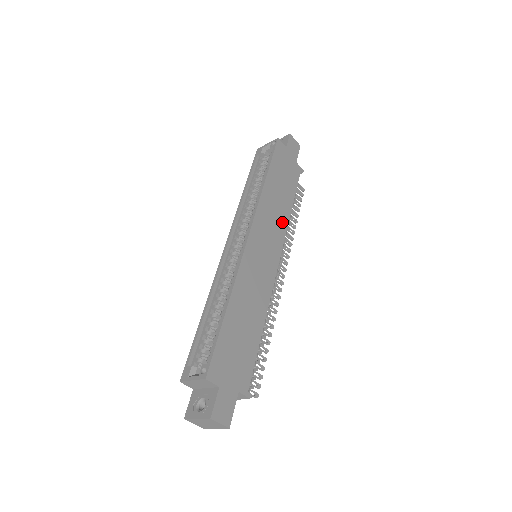
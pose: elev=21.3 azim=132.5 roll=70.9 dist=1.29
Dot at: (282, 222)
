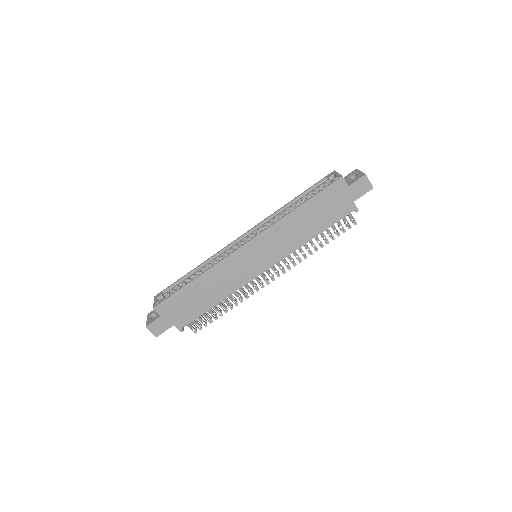
Dot at: (292, 245)
